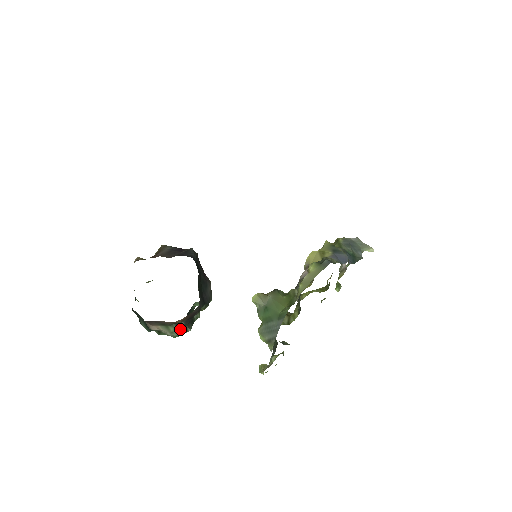
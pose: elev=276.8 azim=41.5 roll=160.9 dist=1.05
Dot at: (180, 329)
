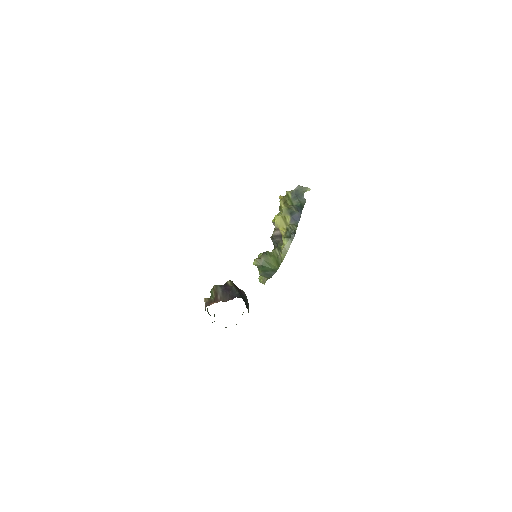
Dot at: occluded
